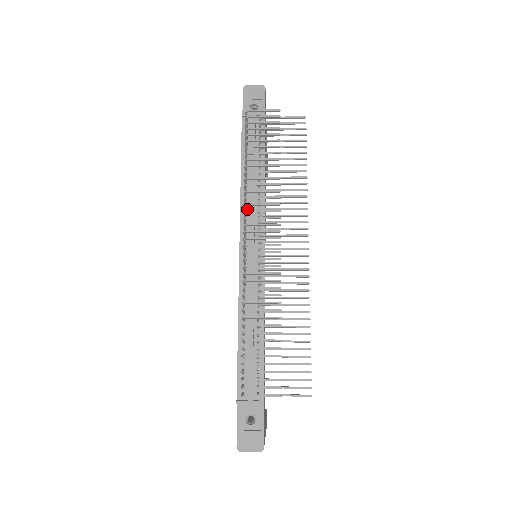
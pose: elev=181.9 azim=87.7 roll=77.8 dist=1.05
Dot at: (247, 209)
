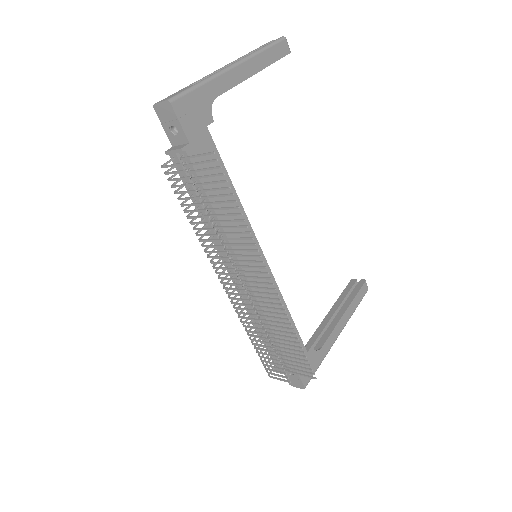
Dot at: (218, 244)
